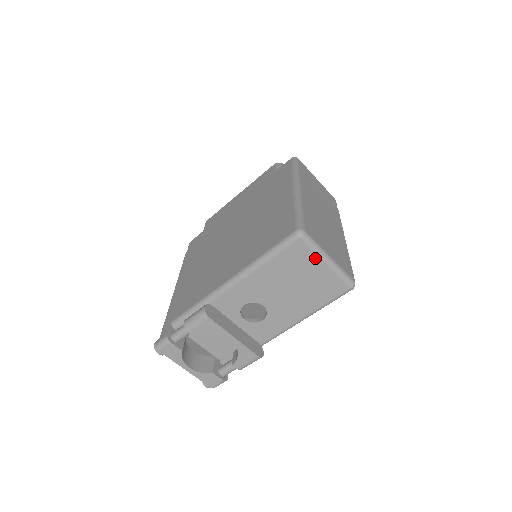
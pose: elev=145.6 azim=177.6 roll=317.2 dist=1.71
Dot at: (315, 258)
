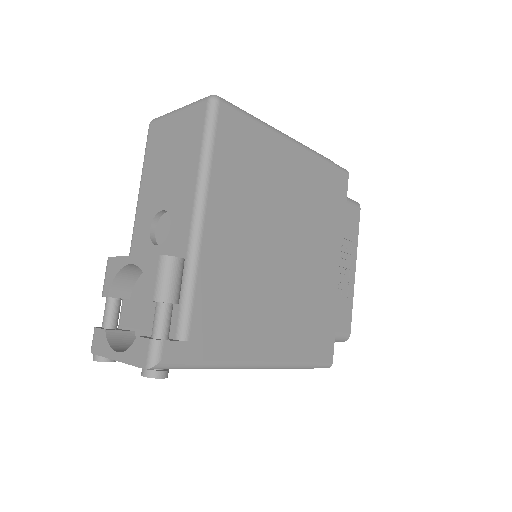
Dot at: (167, 120)
